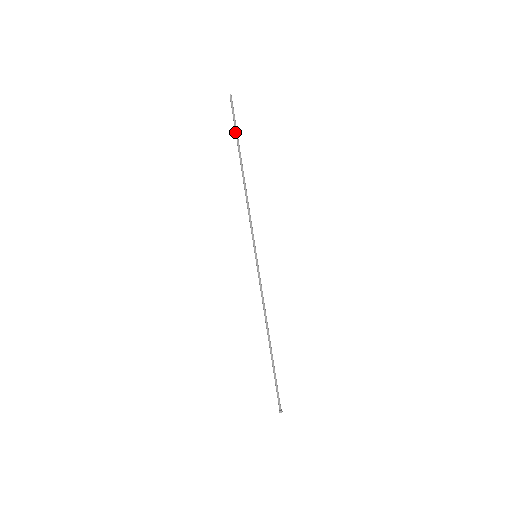
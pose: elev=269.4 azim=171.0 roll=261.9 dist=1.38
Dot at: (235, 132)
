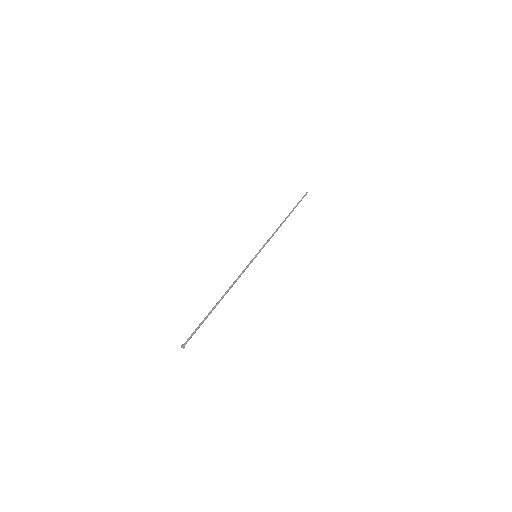
Dot at: (296, 205)
